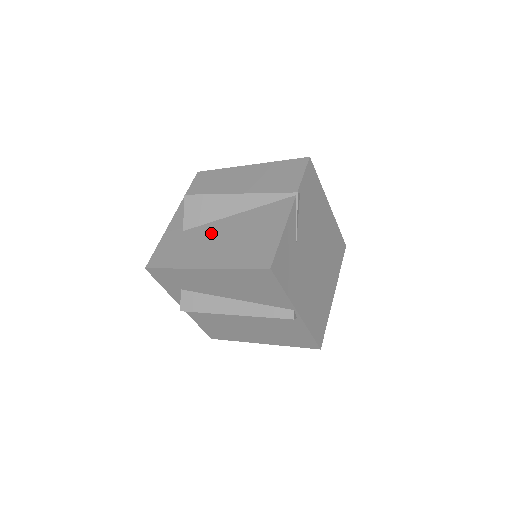
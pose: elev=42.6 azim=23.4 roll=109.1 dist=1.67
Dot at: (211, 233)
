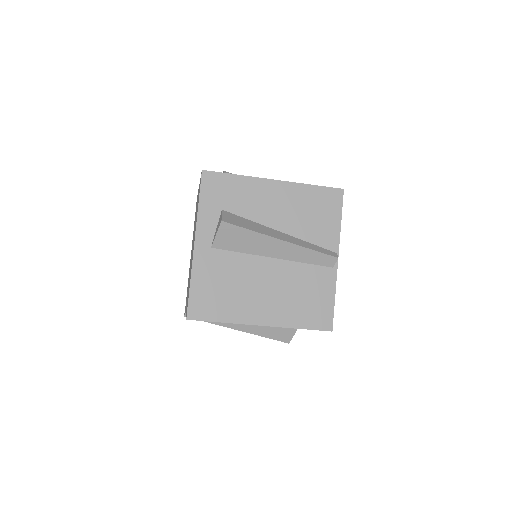
Dot at: occluded
